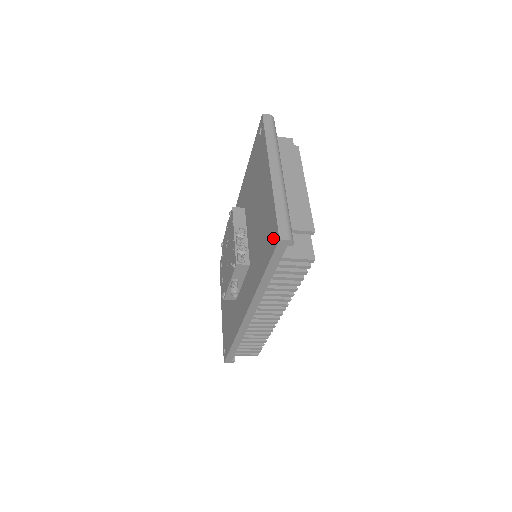
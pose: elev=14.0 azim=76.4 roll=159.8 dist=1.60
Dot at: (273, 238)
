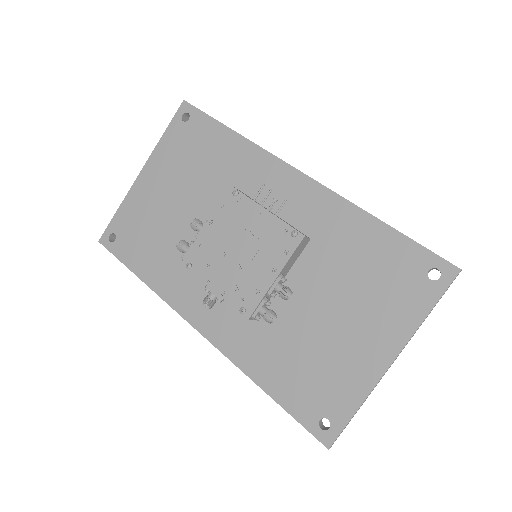
Dot at: (321, 419)
